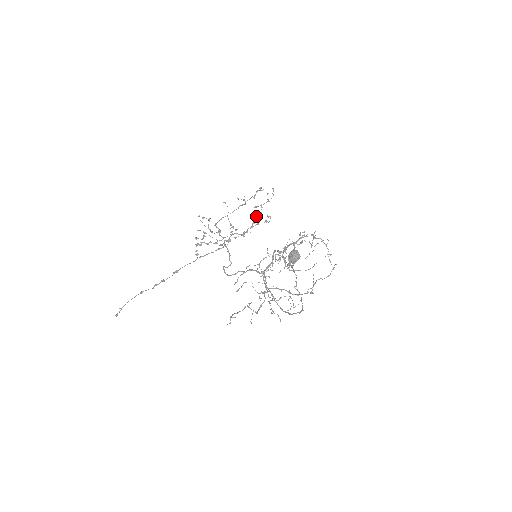
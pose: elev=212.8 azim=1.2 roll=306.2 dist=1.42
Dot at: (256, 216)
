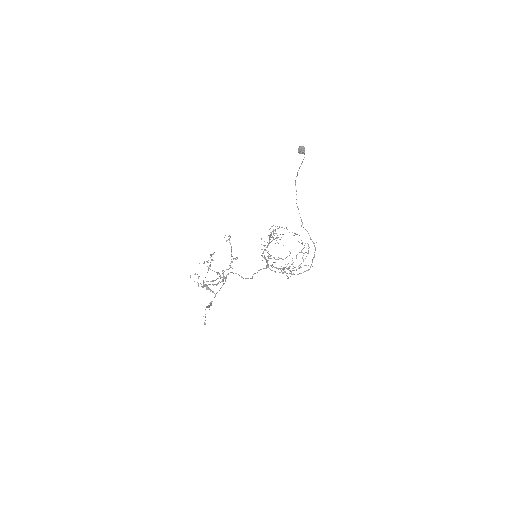
Dot at: (231, 249)
